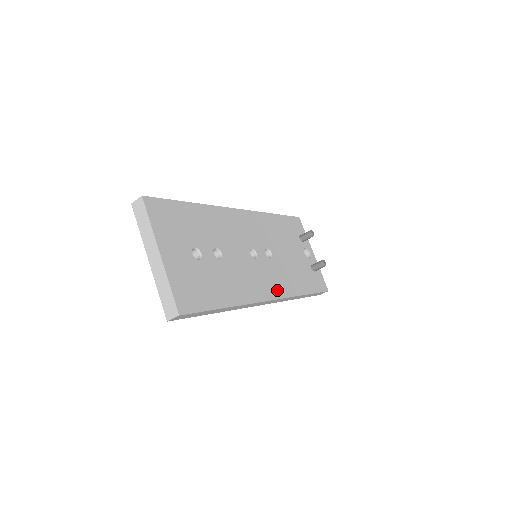
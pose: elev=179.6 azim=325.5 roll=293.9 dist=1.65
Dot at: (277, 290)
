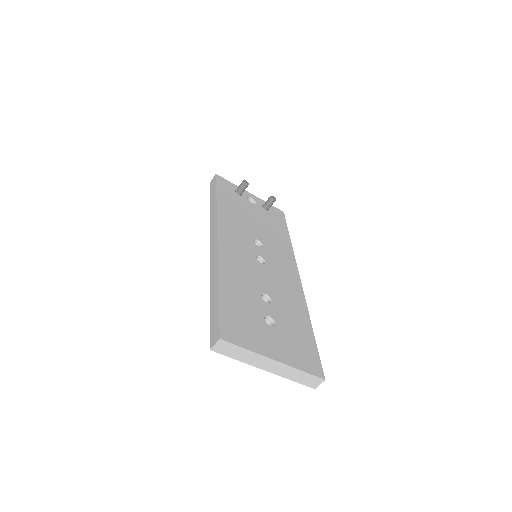
Dot at: (290, 264)
